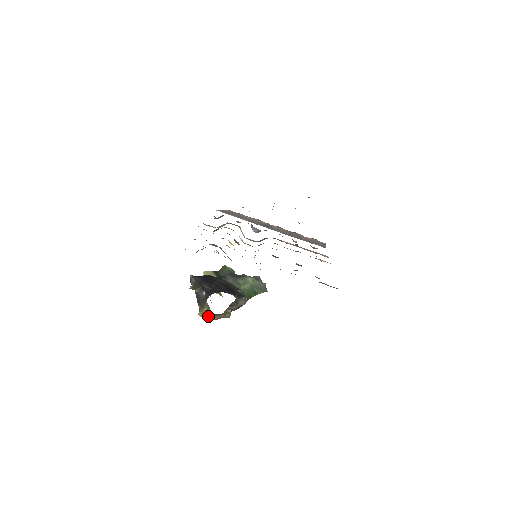
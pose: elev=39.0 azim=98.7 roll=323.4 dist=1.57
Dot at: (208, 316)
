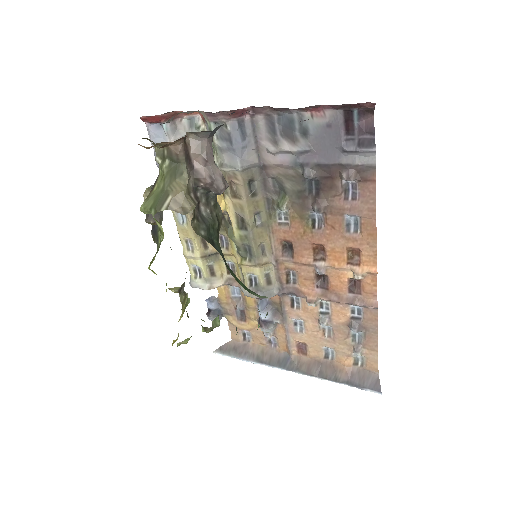
Dot at: (156, 197)
